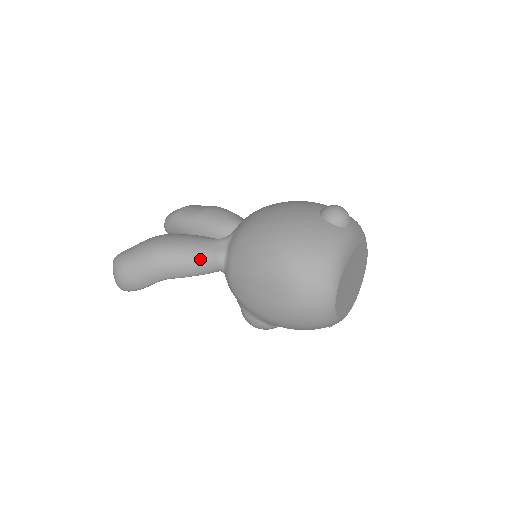
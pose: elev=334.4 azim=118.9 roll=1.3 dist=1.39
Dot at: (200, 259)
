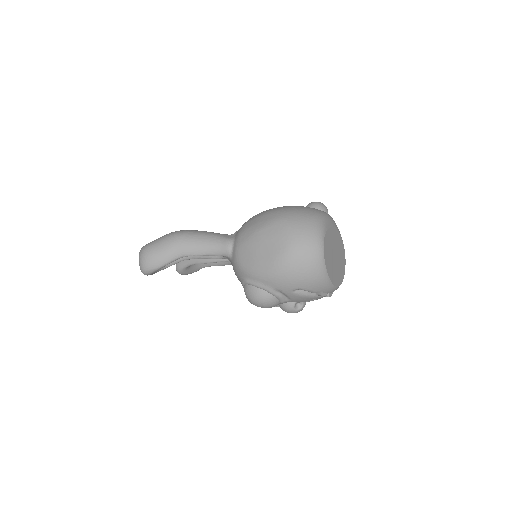
Dot at: (213, 240)
